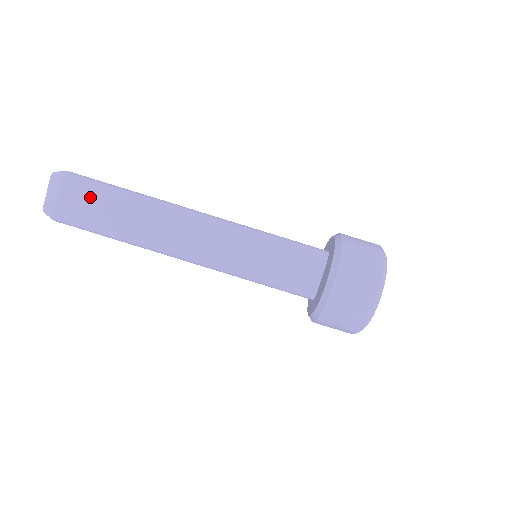
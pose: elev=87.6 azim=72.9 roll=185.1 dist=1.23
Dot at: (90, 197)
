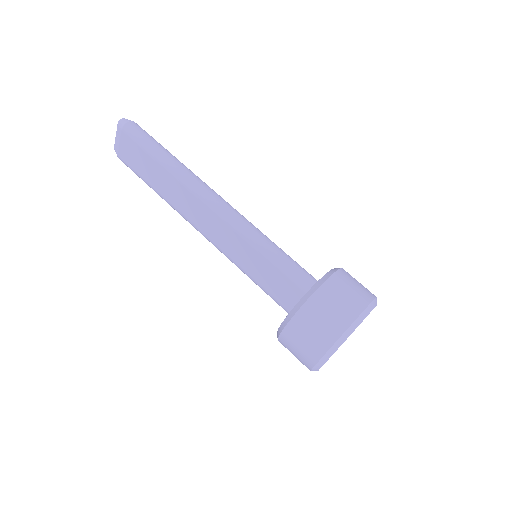
Dot at: (139, 153)
